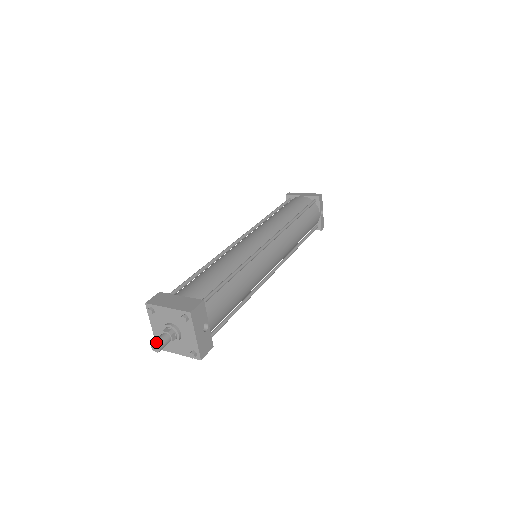
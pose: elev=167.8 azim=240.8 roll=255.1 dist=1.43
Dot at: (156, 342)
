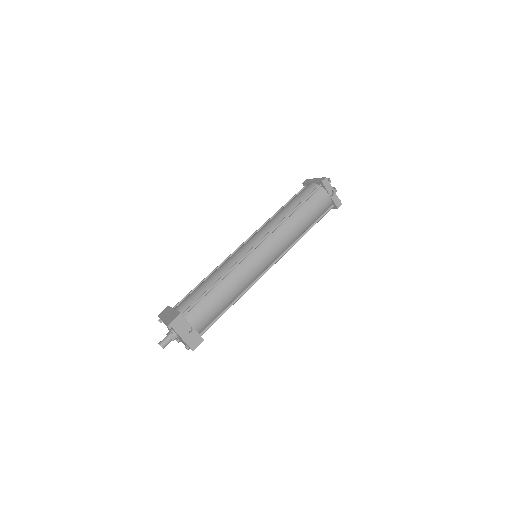
Dot at: (160, 343)
